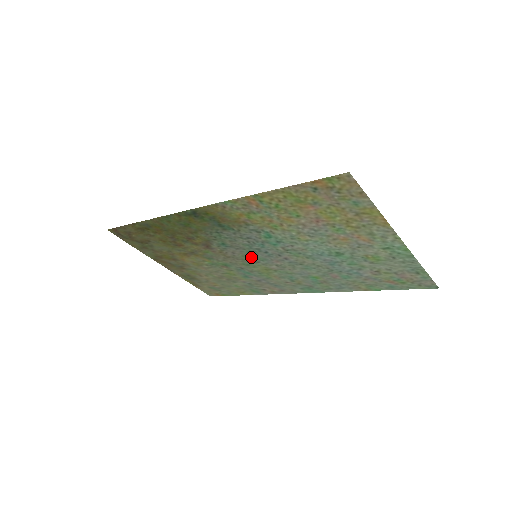
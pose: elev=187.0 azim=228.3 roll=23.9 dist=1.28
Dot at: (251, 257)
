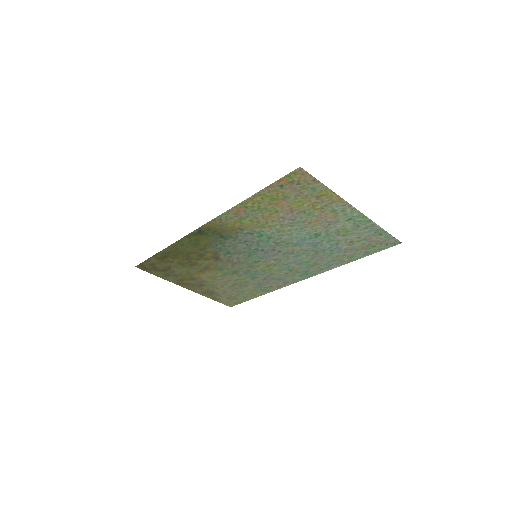
Dot at: (252, 258)
